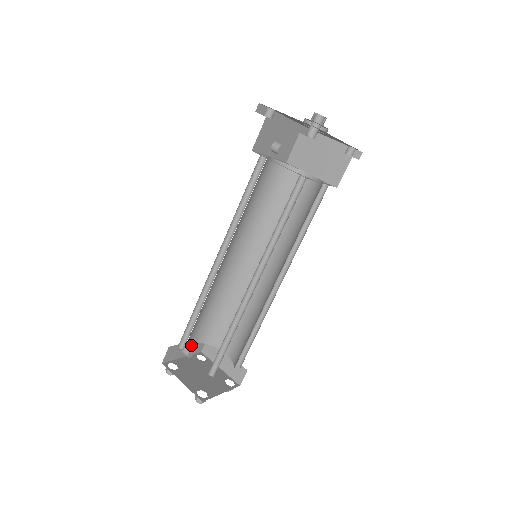
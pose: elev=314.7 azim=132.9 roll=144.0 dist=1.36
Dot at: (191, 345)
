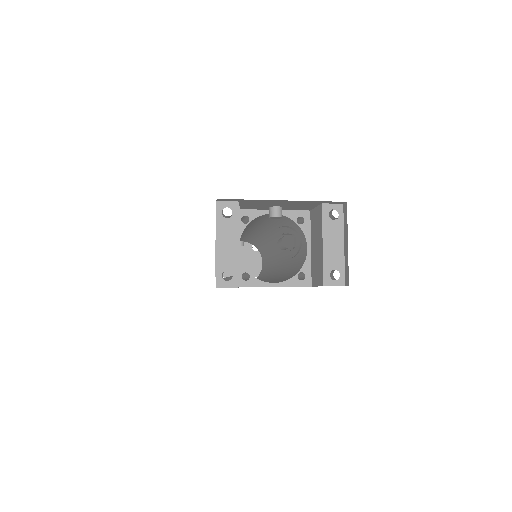
Dot at: occluded
